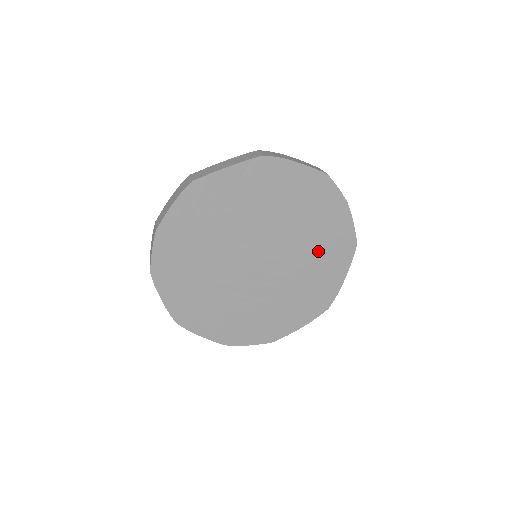
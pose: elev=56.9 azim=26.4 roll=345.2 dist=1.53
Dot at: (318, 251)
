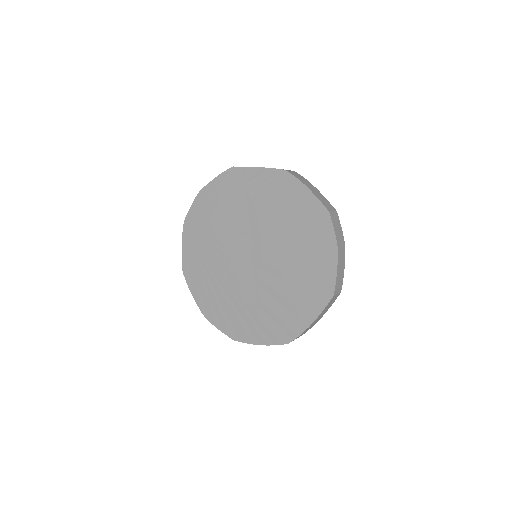
Dot at: (298, 279)
